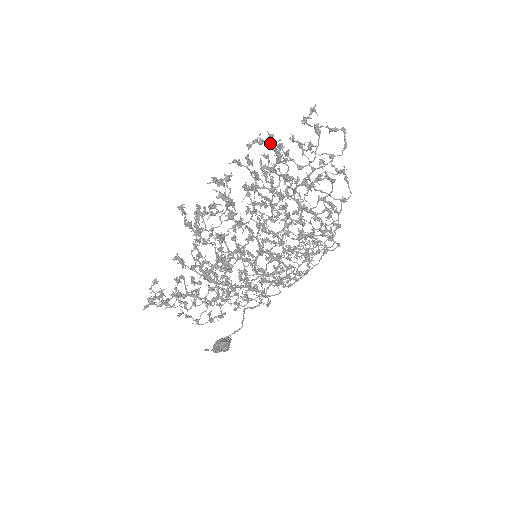
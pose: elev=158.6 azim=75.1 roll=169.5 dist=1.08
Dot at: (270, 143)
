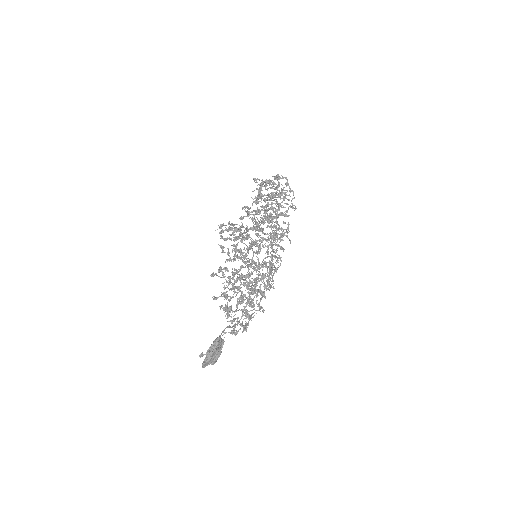
Dot at: (286, 177)
